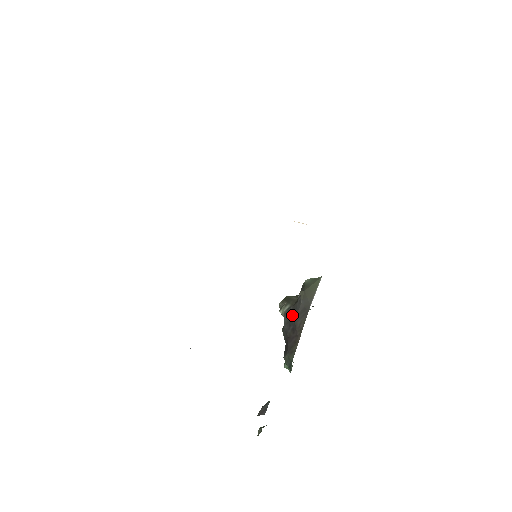
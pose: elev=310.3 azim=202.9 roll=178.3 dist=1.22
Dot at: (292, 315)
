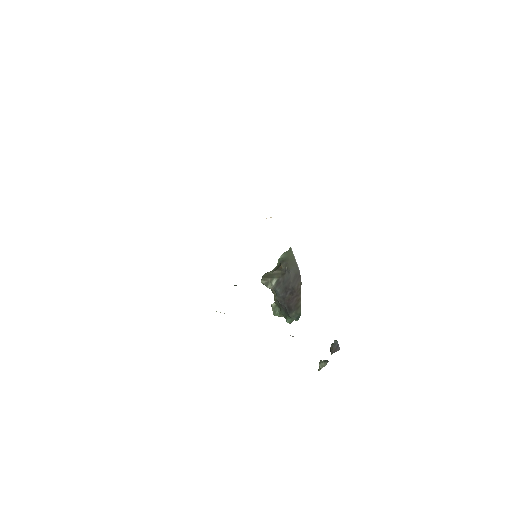
Dot at: (286, 284)
